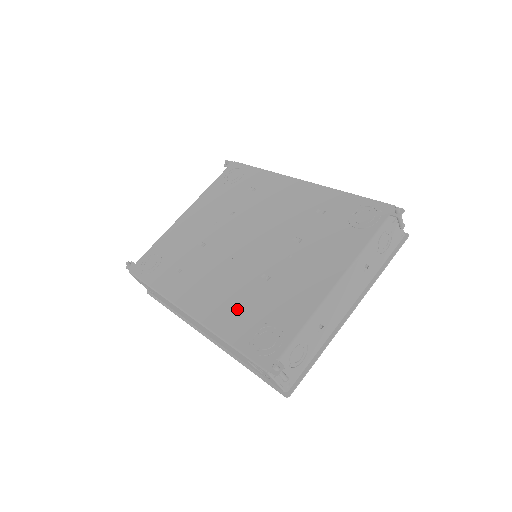
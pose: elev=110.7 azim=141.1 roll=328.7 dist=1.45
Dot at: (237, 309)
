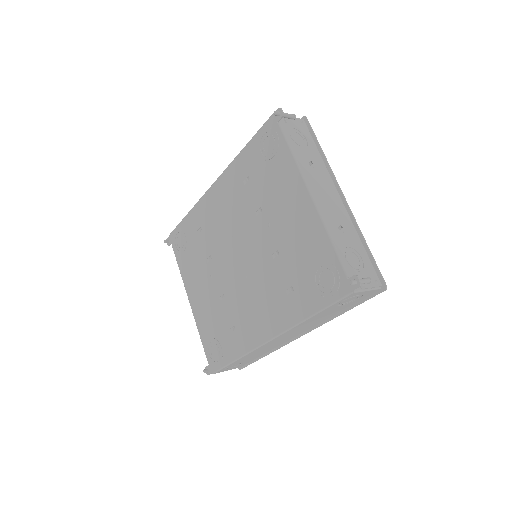
Dot at: (289, 293)
